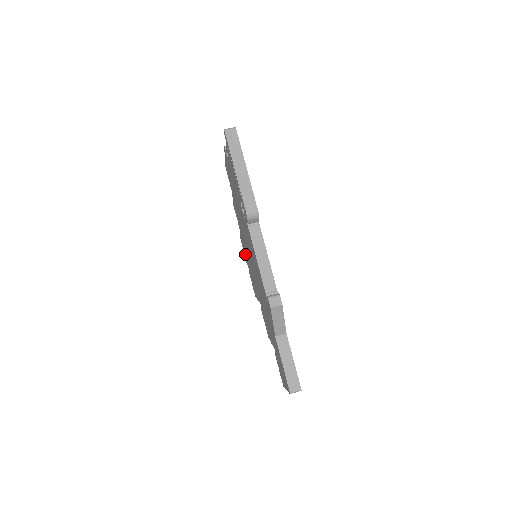
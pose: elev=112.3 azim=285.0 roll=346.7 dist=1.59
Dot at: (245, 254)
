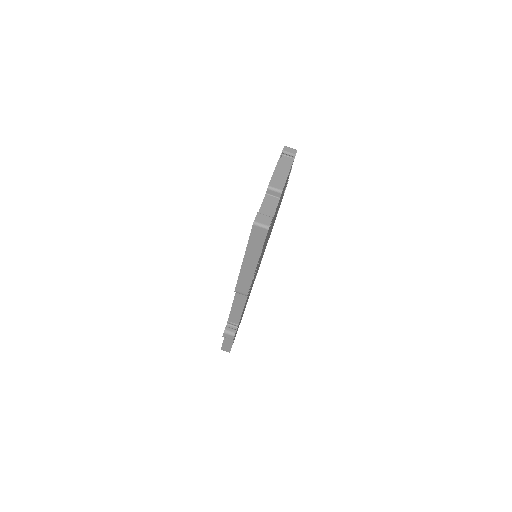
Dot at: occluded
